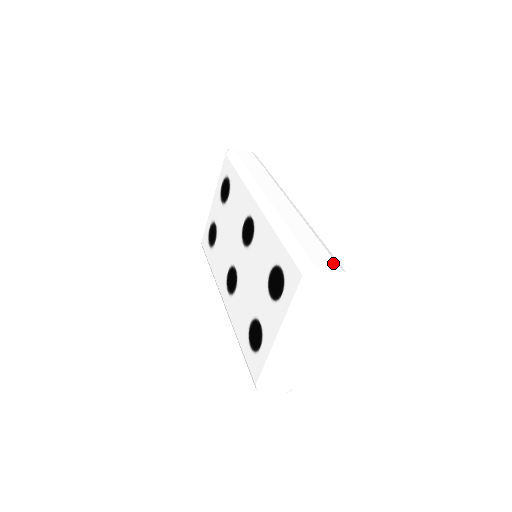
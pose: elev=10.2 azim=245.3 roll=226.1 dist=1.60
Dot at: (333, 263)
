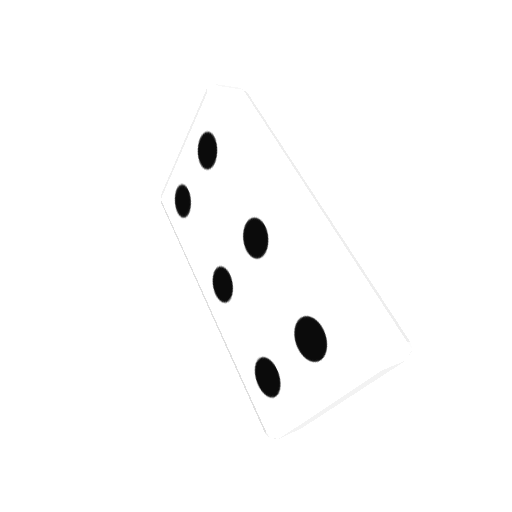
Dot at: (397, 332)
